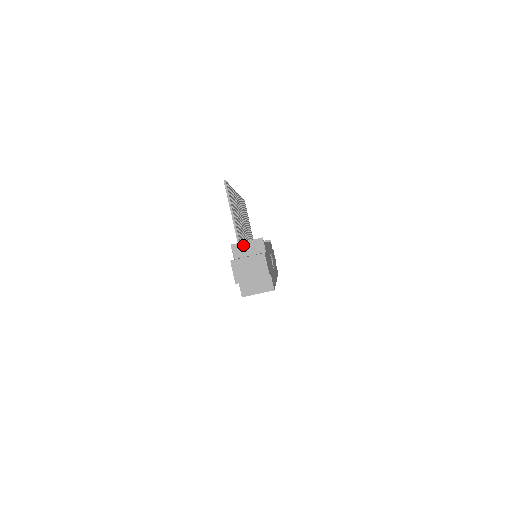
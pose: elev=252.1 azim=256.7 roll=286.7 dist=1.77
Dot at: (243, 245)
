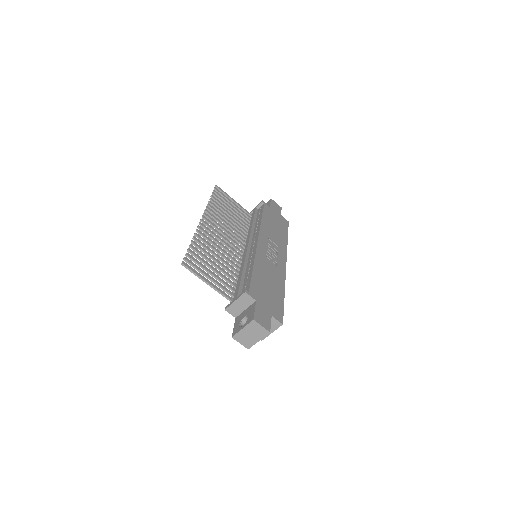
Dot at: (234, 305)
